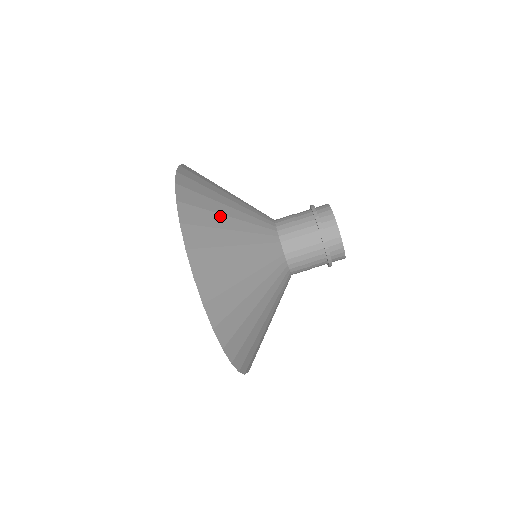
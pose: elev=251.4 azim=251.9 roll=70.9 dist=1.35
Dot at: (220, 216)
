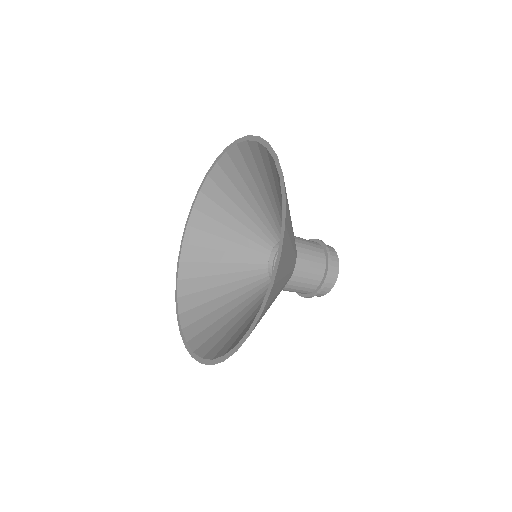
Dot at: occluded
